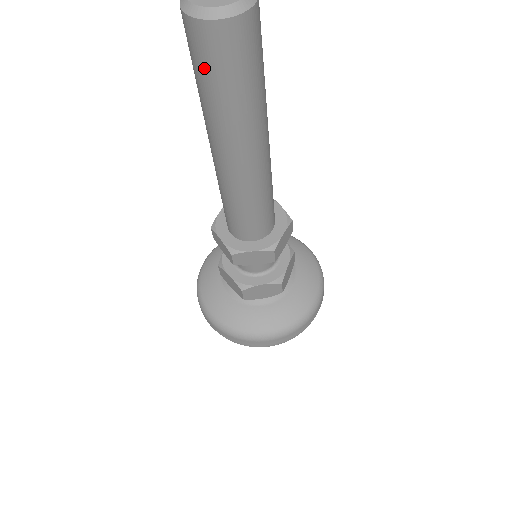
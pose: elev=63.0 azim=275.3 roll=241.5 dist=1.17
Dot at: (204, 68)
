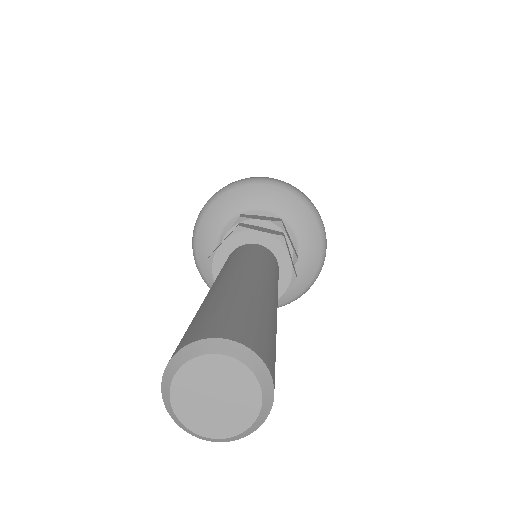
Dot at: occluded
